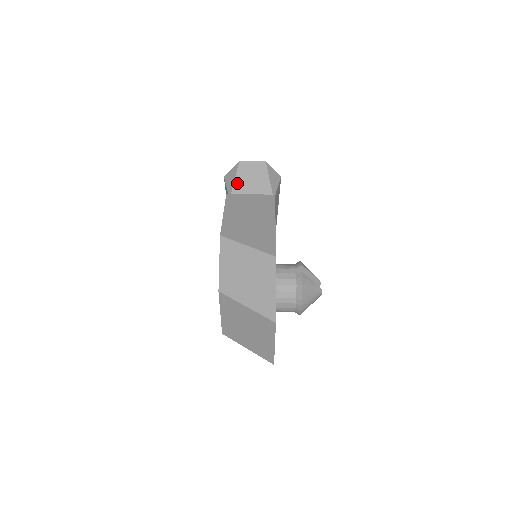
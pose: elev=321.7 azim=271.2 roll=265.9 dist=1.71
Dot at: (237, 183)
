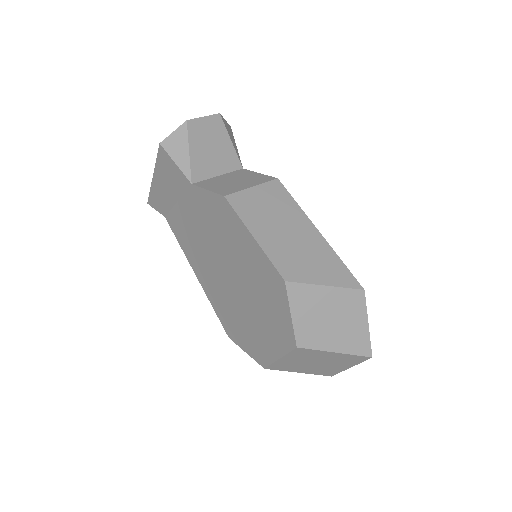
Dot at: (194, 156)
